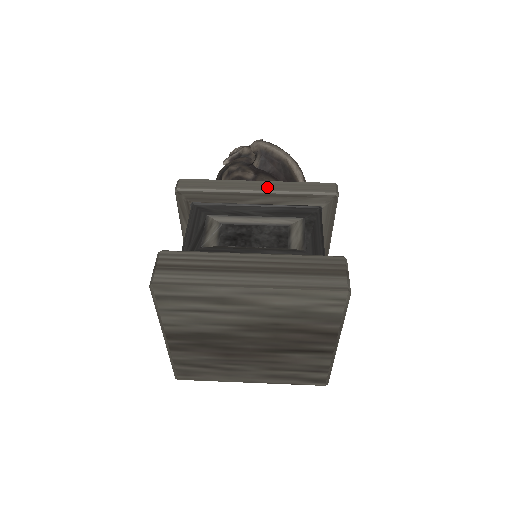
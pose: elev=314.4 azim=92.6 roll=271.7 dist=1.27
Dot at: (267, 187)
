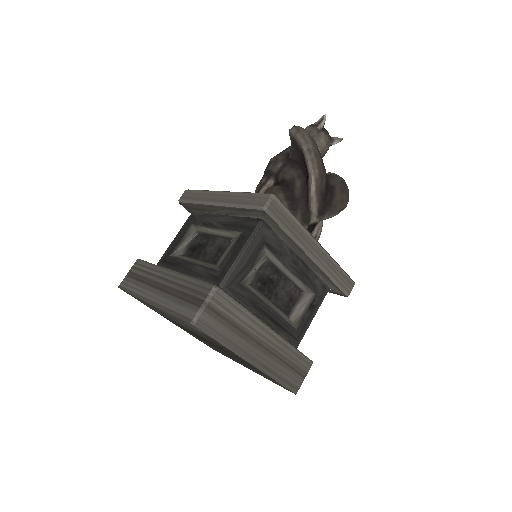
Dot at: (224, 199)
